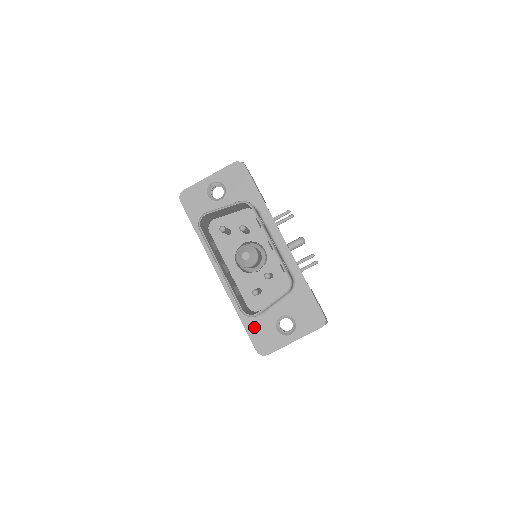
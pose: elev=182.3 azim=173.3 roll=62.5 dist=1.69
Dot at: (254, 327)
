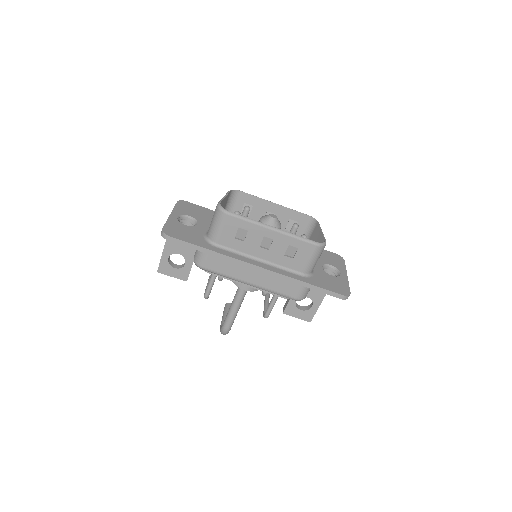
Dot at: (321, 282)
